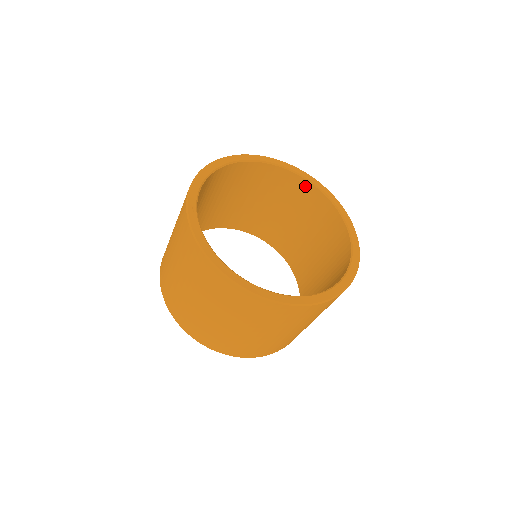
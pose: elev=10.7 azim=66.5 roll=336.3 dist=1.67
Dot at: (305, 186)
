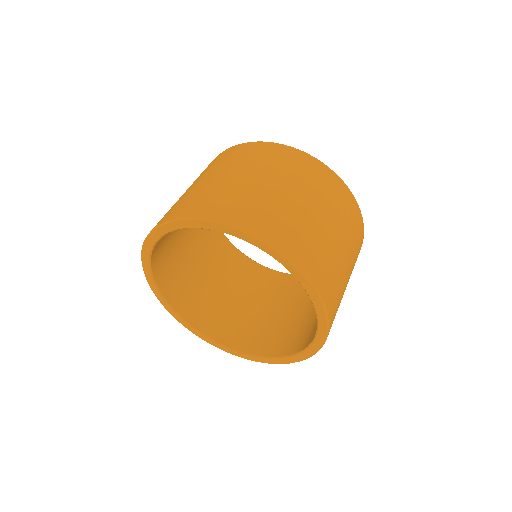
Dot at: occluded
